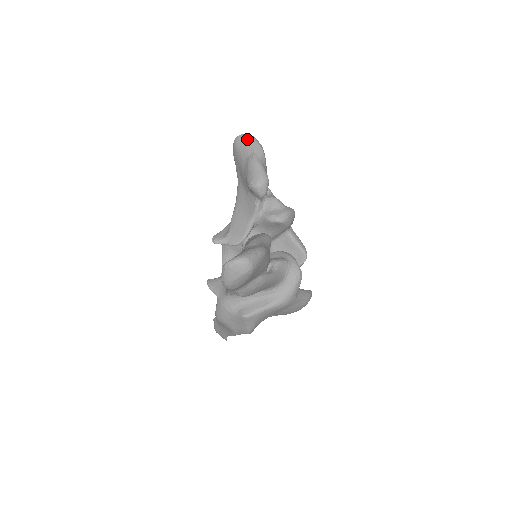
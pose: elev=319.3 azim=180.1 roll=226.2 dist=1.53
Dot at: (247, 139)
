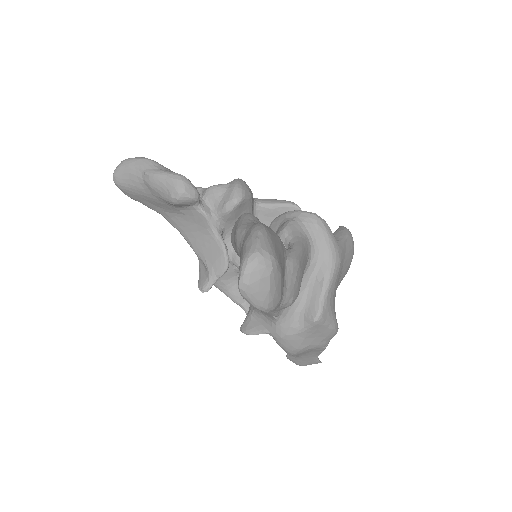
Dot at: (123, 167)
